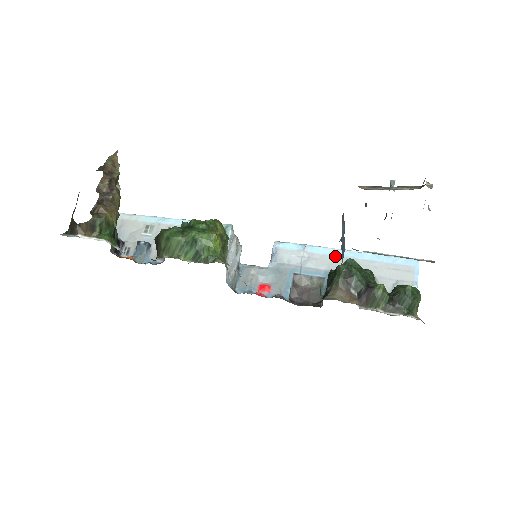
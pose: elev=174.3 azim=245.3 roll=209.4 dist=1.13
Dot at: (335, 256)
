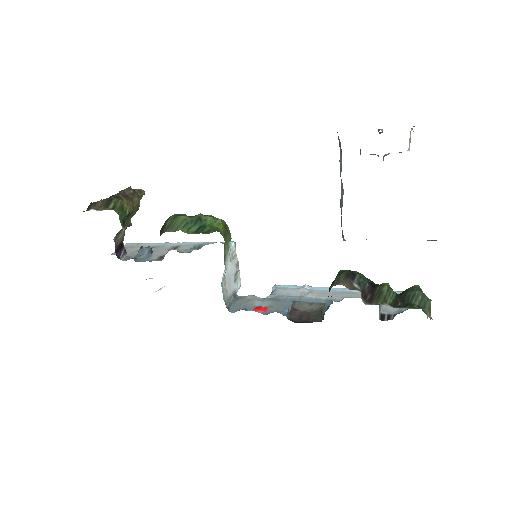
Dot at: (337, 291)
